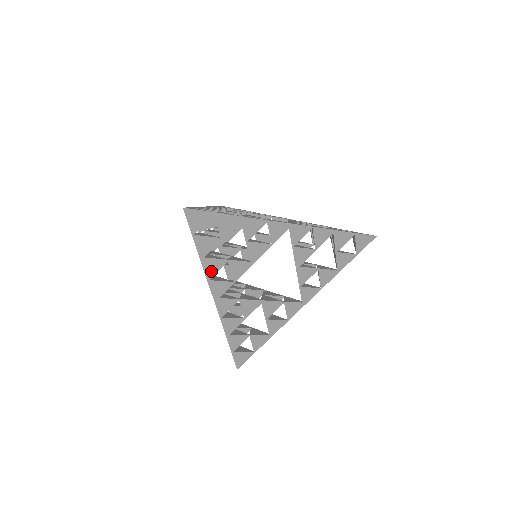
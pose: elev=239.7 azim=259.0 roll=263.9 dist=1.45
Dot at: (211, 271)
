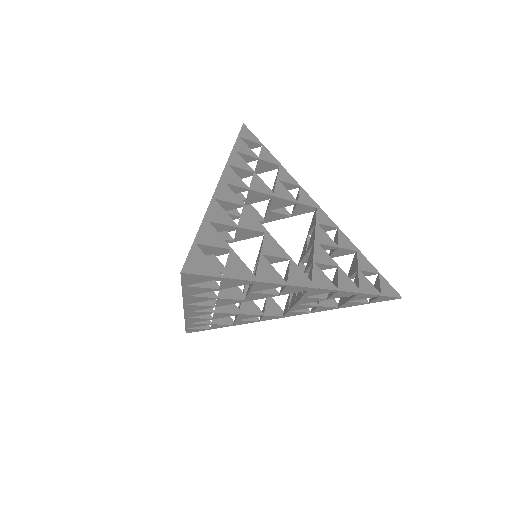
Dot at: (192, 301)
